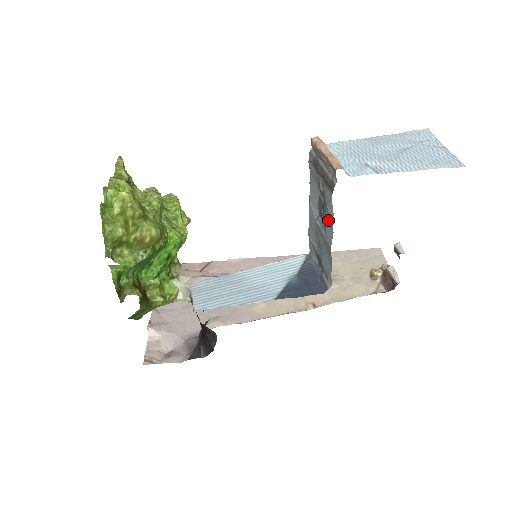
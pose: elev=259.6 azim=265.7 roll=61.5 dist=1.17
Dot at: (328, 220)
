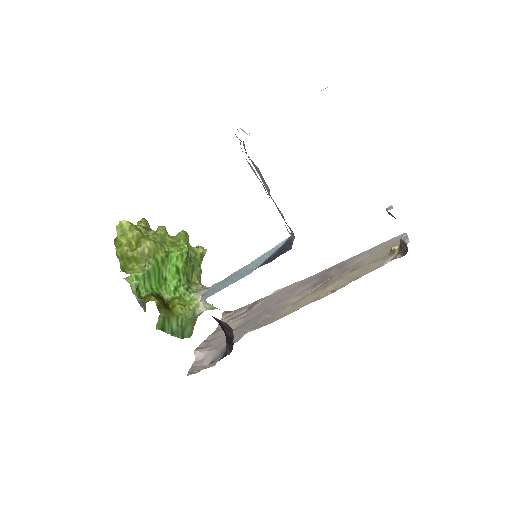
Dot at: occluded
